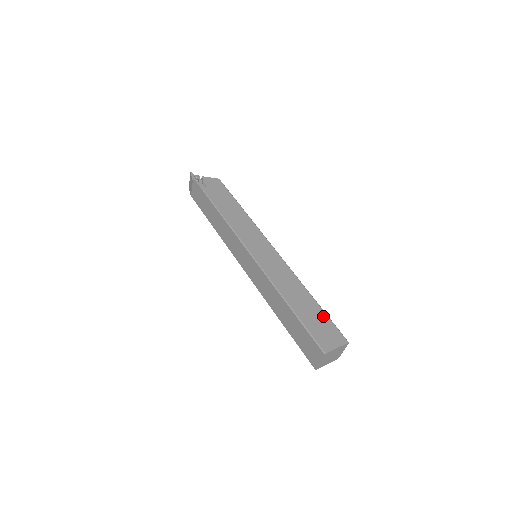
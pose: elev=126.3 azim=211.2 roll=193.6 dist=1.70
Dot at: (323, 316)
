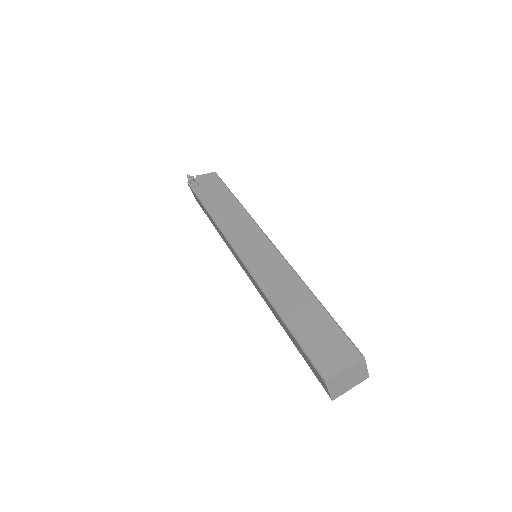
Dot at: (328, 324)
